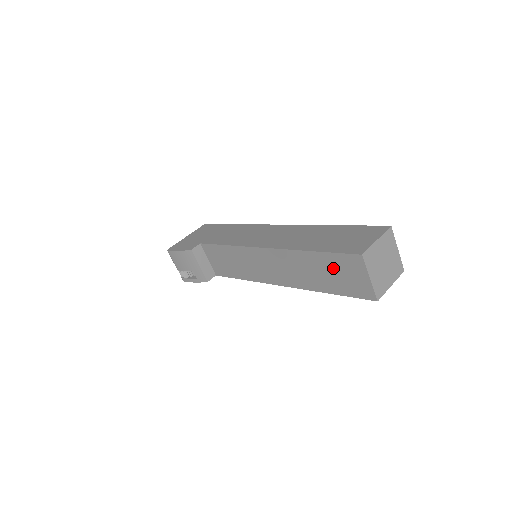
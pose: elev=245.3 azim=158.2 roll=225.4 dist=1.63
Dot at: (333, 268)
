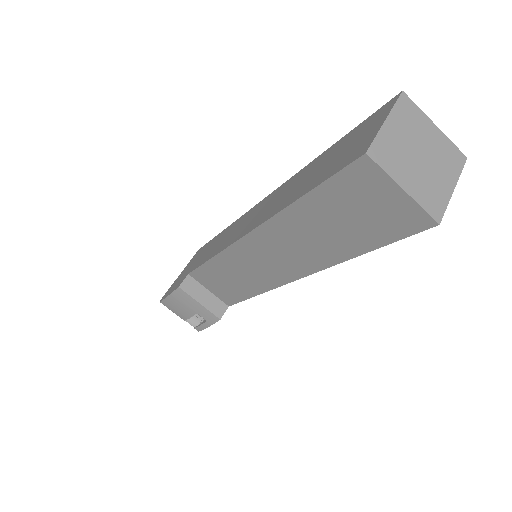
Dot at: (340, 208)
